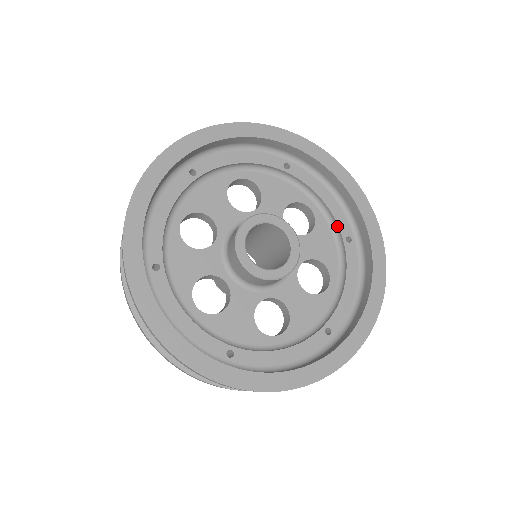
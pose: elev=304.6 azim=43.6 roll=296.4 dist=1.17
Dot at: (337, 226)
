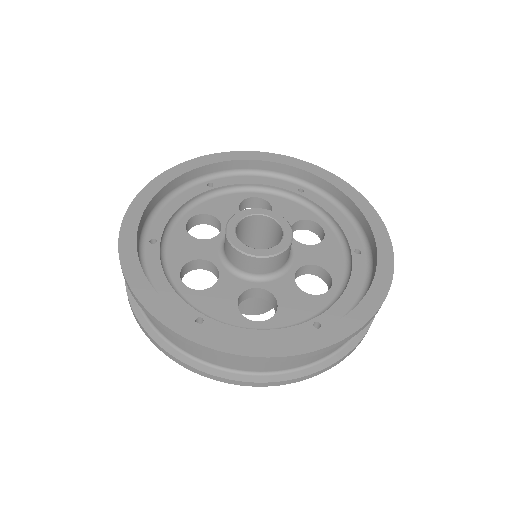
Dot at: (346, 240)
